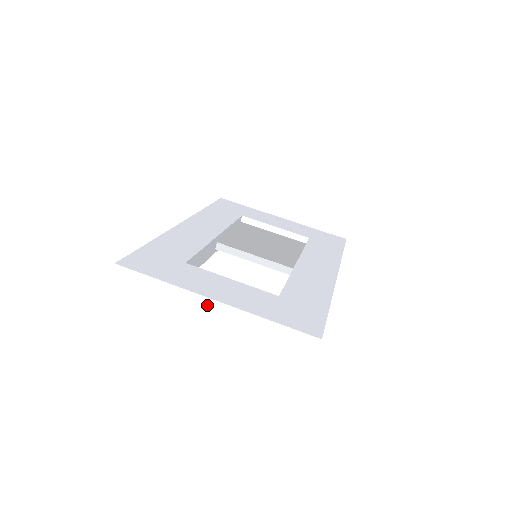
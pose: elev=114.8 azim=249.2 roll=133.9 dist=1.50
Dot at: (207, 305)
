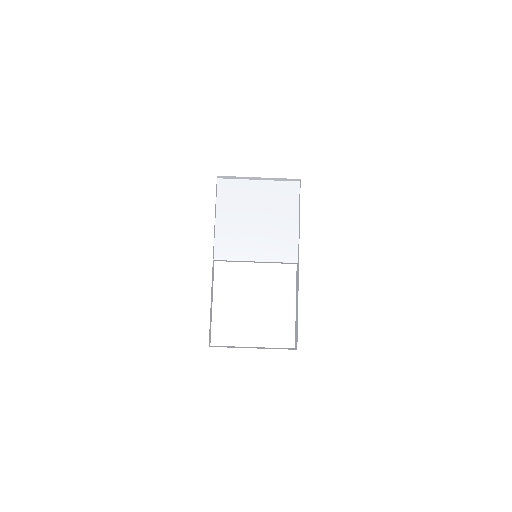
Dot at: occluded
